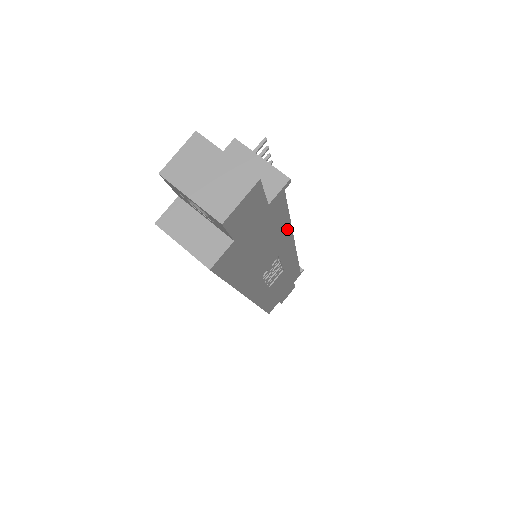
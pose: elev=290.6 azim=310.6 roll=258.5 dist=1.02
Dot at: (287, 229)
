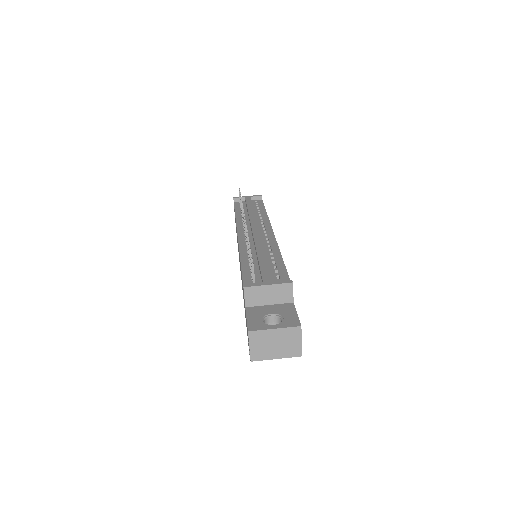
Dot at: occluded
